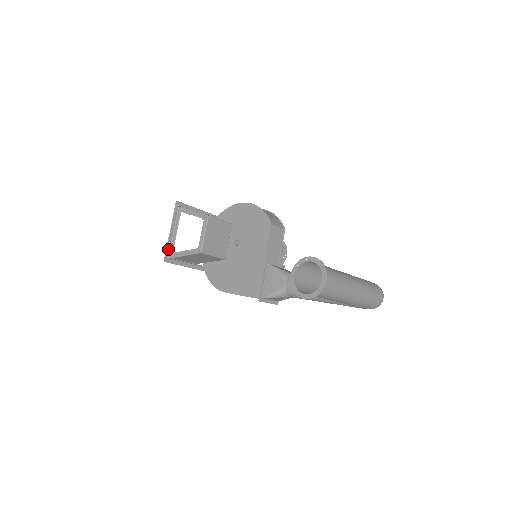
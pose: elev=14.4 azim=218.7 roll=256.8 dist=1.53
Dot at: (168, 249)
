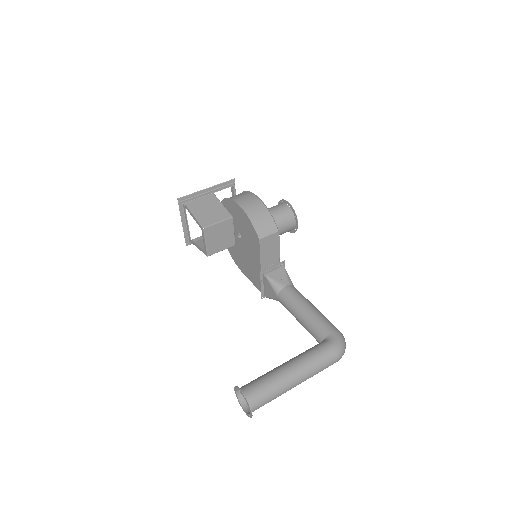
Dot at: (186, 236)
